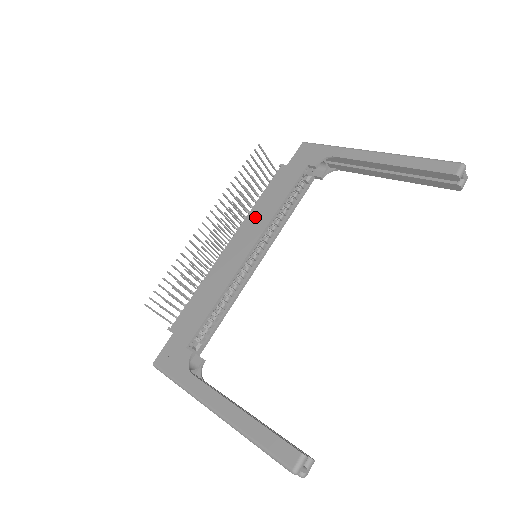
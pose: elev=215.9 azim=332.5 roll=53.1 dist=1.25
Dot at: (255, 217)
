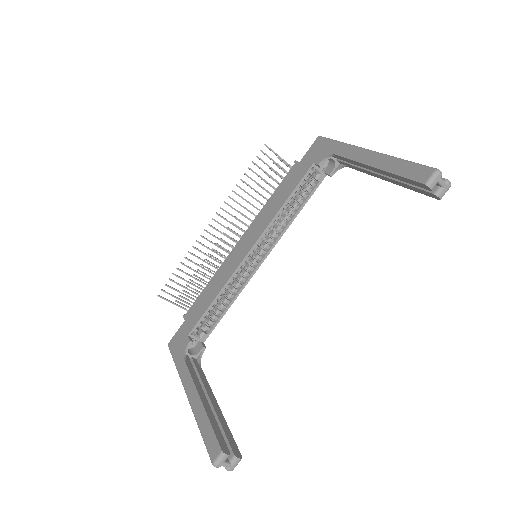
Dot at: (262, 217)
